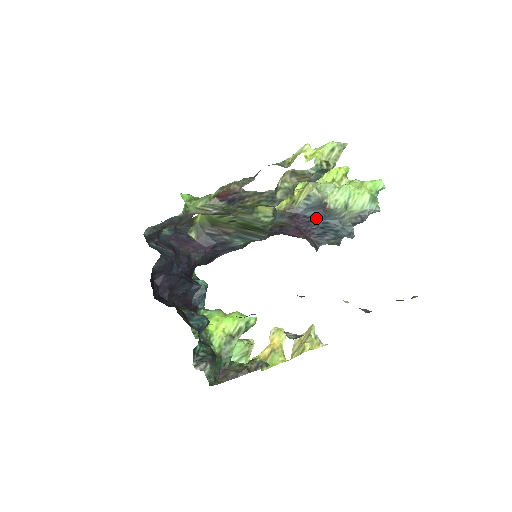
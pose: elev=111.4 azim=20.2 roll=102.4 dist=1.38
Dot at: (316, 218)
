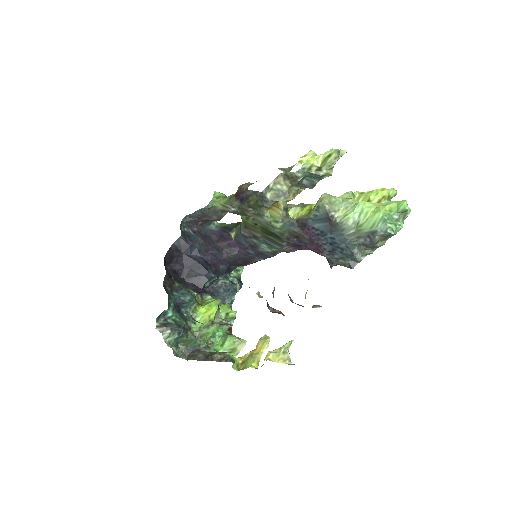
Dot at: (323, 231)
